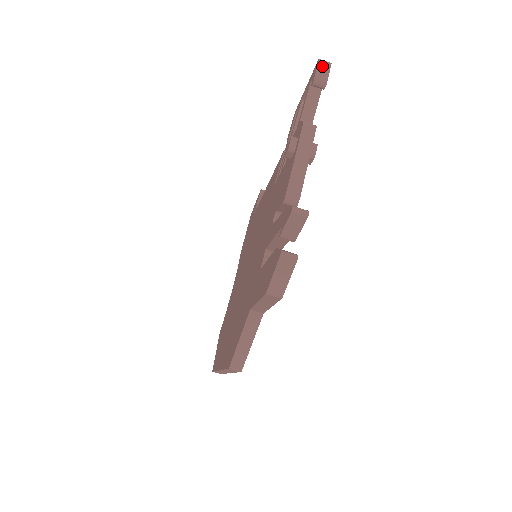
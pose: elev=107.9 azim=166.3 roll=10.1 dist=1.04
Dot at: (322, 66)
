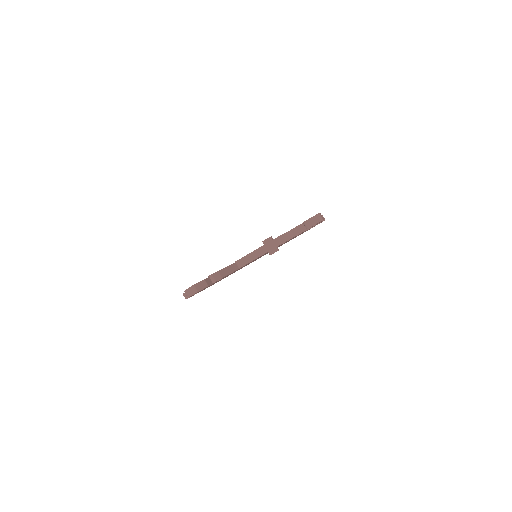
Dot at: (315, 218)
